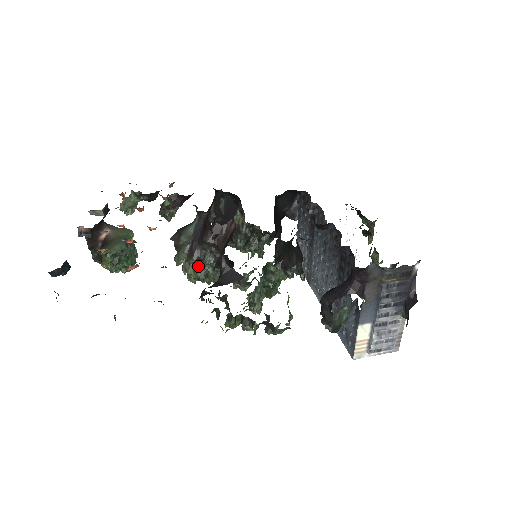
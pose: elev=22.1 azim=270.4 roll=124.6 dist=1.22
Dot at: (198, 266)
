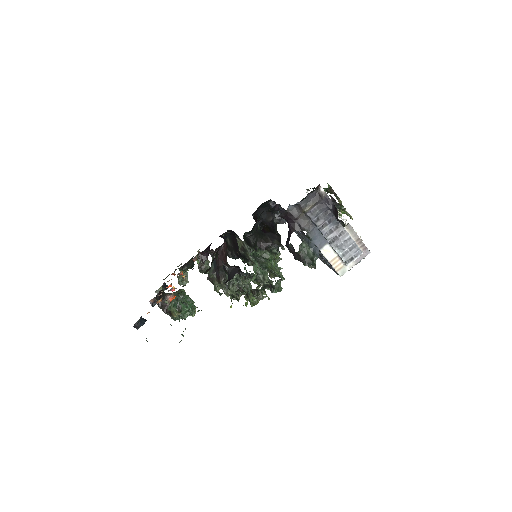
Dot at: (229, 285)
